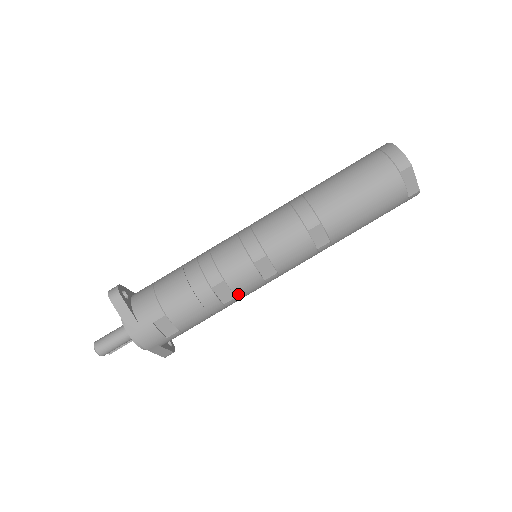
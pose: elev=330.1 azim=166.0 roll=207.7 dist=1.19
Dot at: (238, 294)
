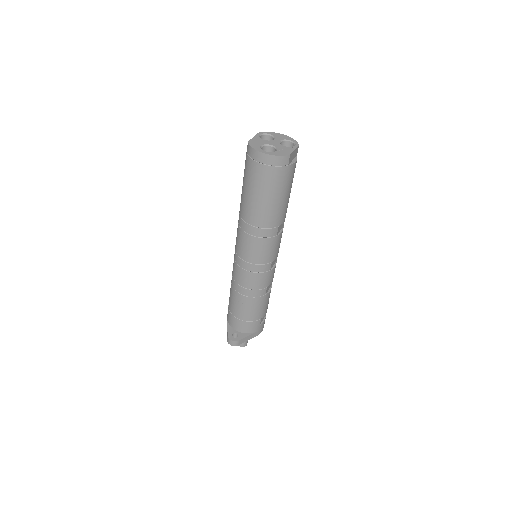
Dot at: (273, 277)
